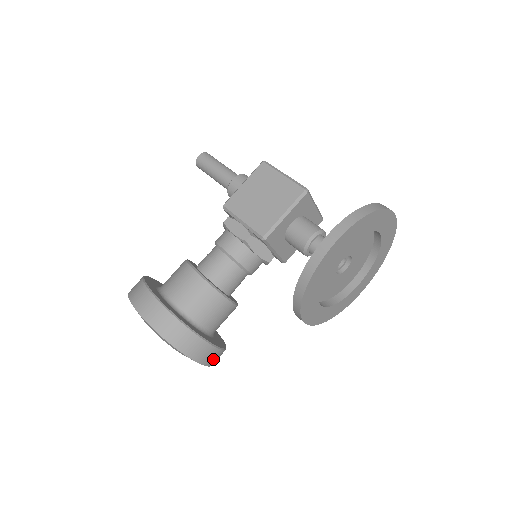
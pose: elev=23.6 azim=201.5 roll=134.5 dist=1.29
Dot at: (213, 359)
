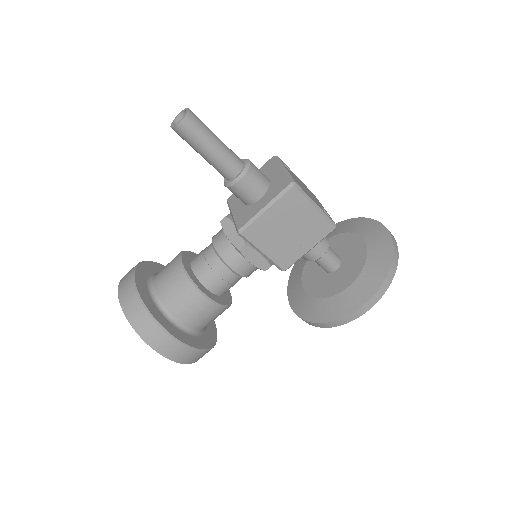
Dot at: occluded
